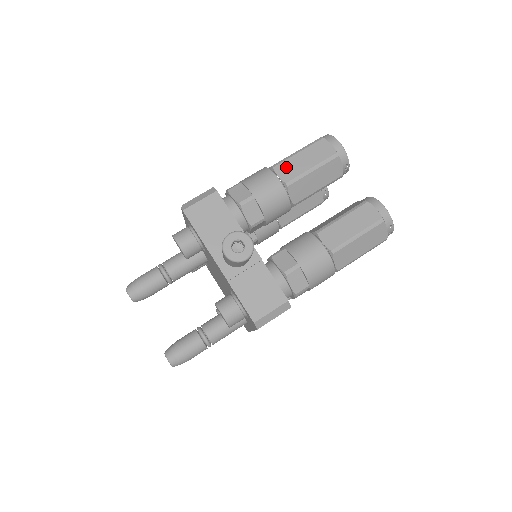
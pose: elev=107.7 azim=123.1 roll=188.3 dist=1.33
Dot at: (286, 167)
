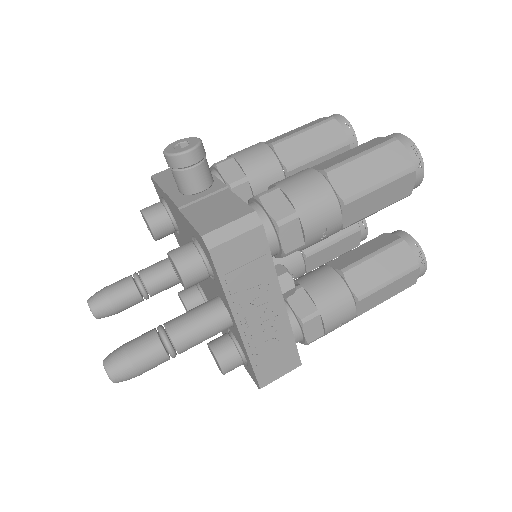
Dot at: (275, 138)
